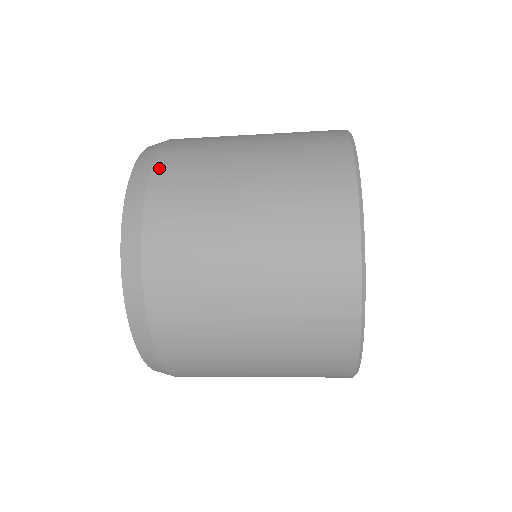
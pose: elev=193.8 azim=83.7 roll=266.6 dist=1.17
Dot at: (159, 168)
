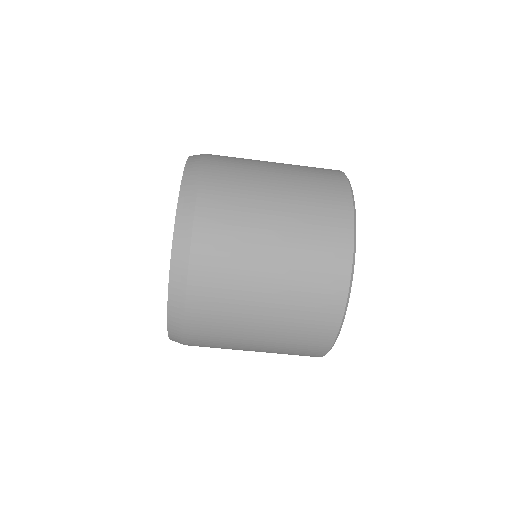
Dot at: (202, 210)
